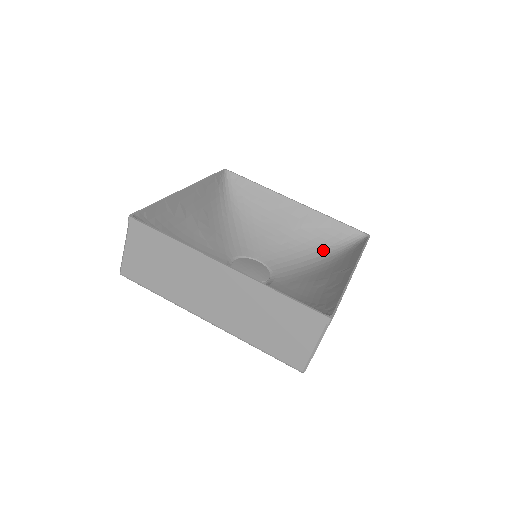
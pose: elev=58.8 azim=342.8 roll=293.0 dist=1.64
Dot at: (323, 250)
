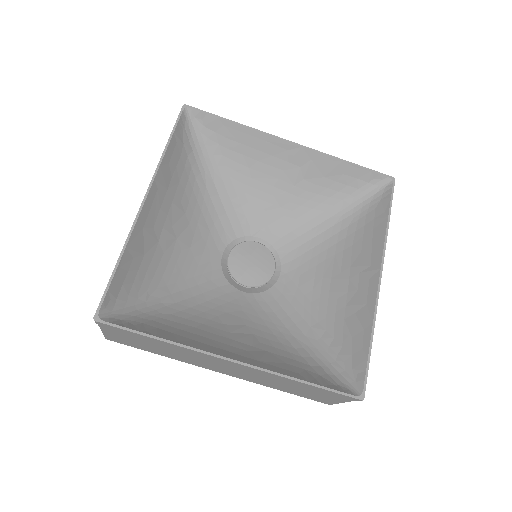
Dot at: (335, 207)
